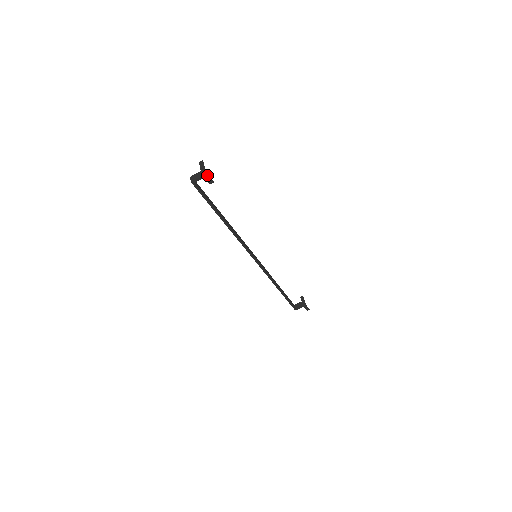
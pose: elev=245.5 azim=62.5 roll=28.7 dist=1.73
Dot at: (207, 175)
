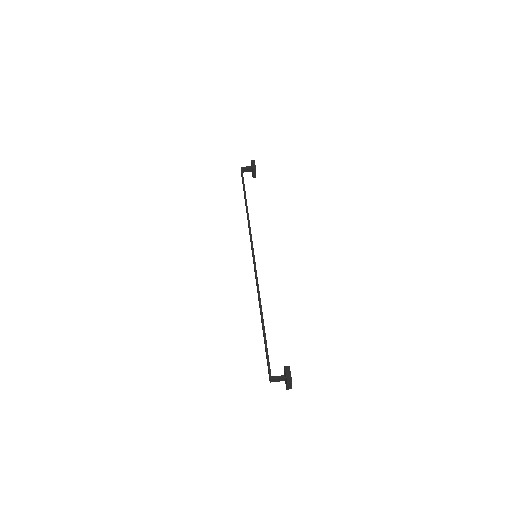
Dot at: (254, 163)
